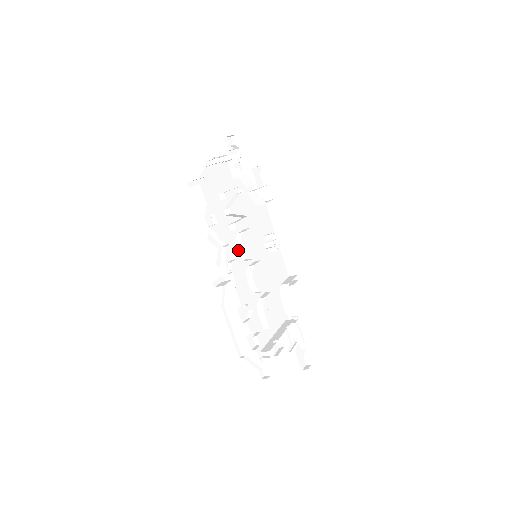
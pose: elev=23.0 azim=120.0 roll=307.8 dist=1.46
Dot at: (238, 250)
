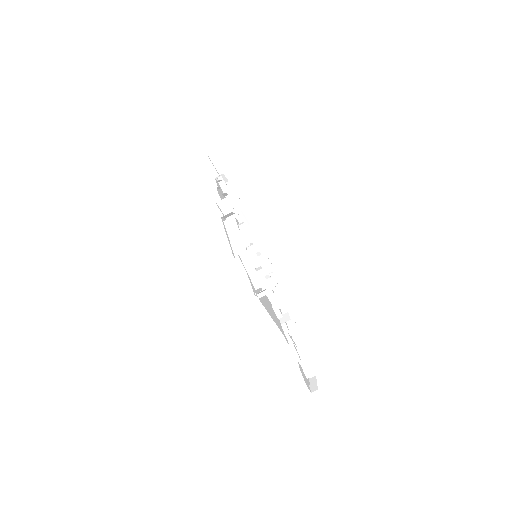
Dot at: (240, 228)
